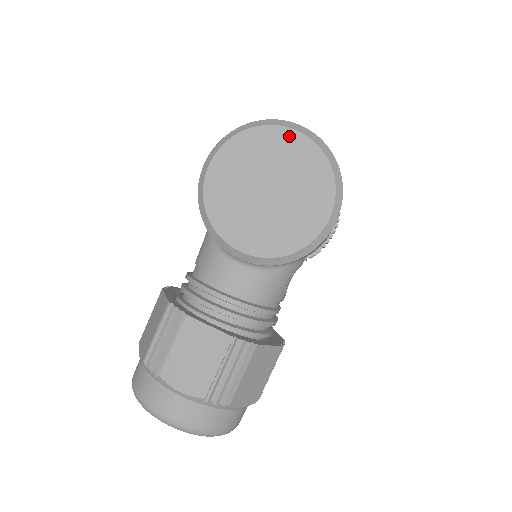
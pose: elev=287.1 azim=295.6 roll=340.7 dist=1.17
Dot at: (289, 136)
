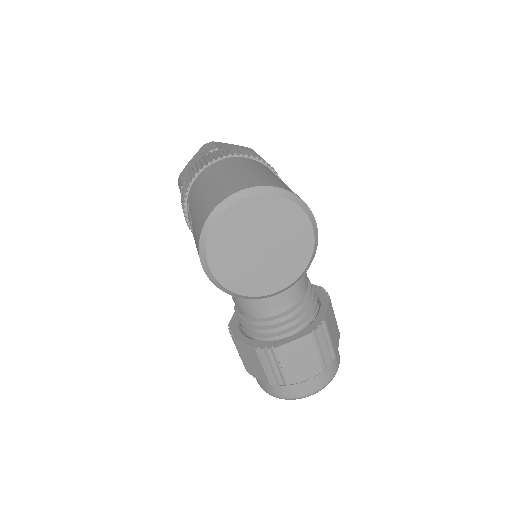
Dot at: (244, 206)
